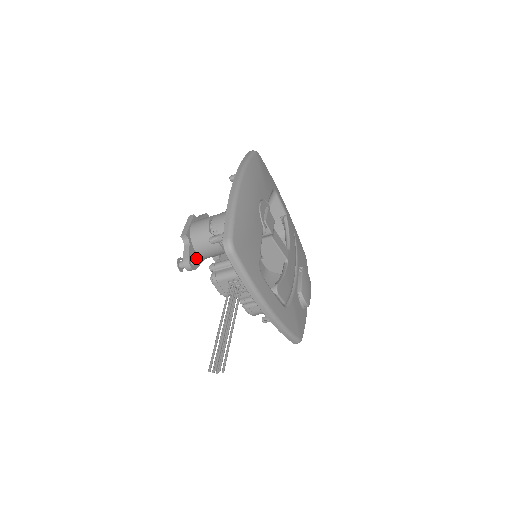
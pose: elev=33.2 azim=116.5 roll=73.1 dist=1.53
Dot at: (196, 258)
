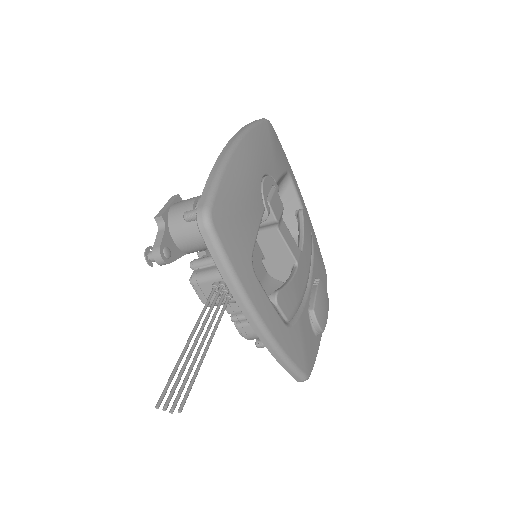
Dot at: (173, 249)
